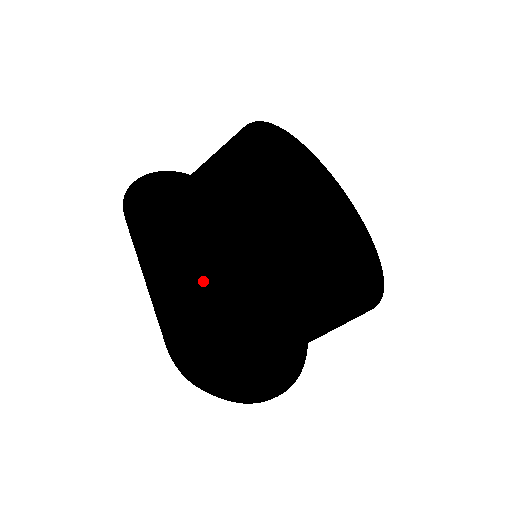
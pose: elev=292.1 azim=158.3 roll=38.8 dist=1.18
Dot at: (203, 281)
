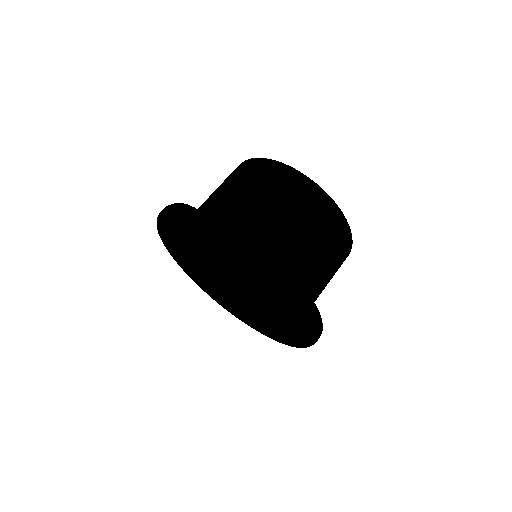
Dot at: (292, 243)
